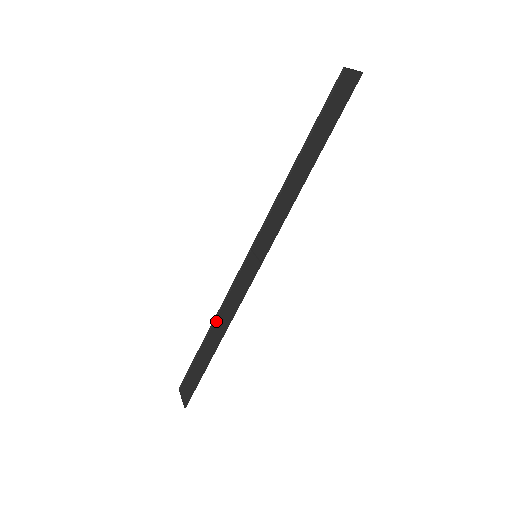
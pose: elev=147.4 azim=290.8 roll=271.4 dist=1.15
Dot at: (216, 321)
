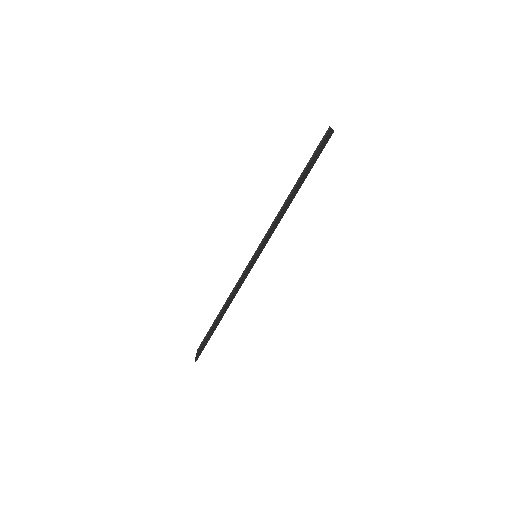
Dot at: (227, 302)
